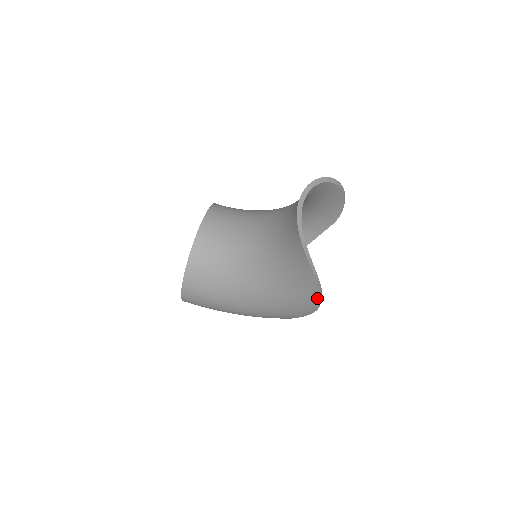
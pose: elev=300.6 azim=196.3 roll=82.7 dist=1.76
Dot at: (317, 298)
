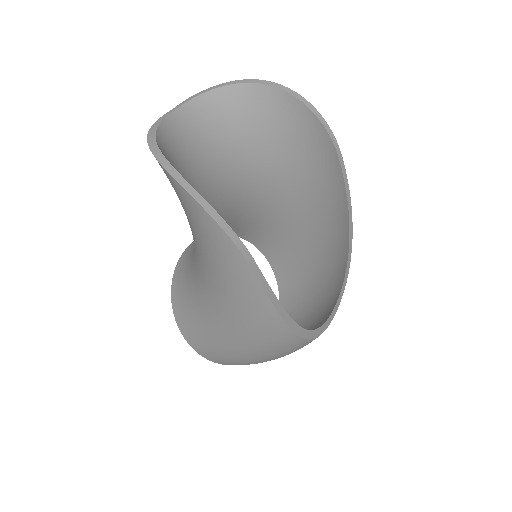
Dot at: (200, 210)
